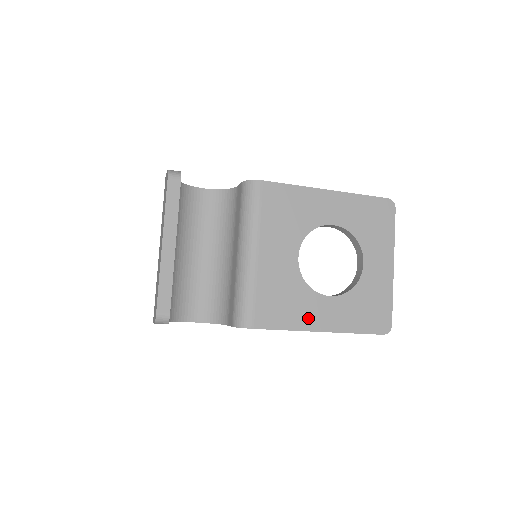
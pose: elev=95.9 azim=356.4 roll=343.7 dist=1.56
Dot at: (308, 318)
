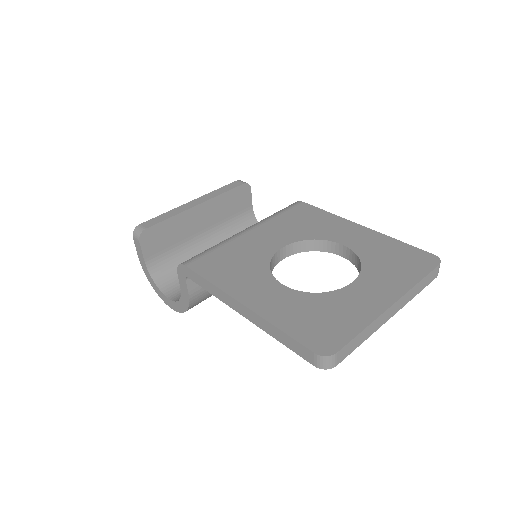
Dot at: (241, 287)
